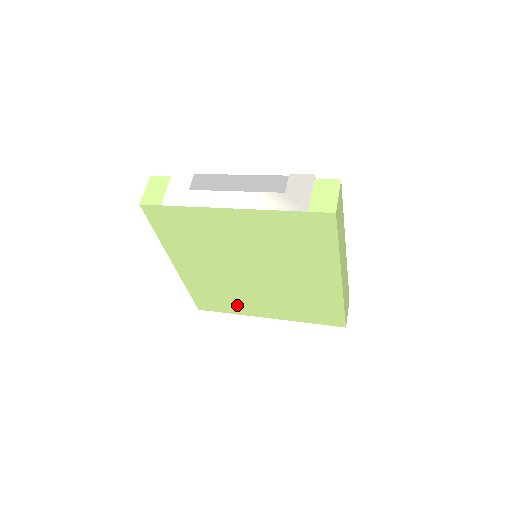
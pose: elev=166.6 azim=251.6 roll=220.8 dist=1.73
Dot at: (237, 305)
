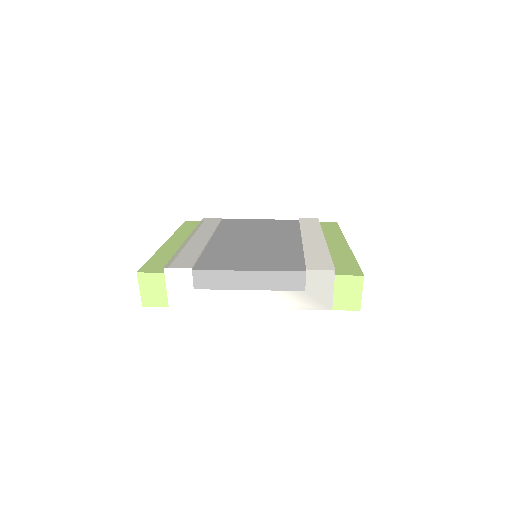
Dot at: occluded
